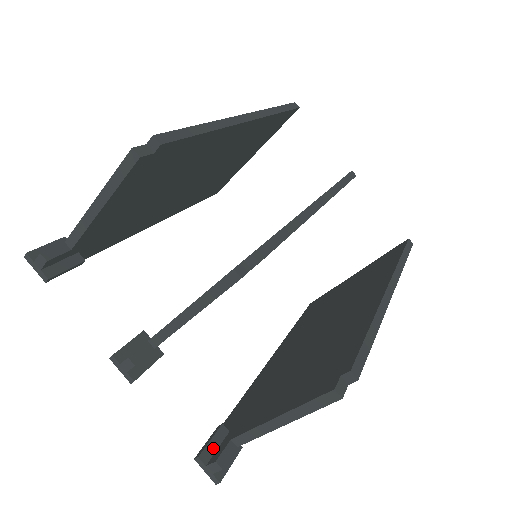
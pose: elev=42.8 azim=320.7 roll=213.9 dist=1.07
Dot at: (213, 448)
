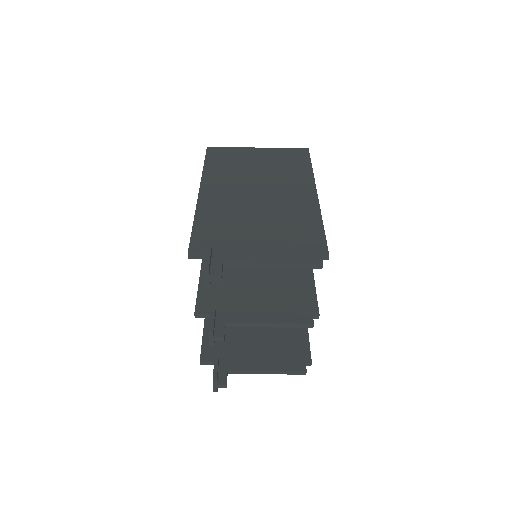
Dot at: (218, 374)
